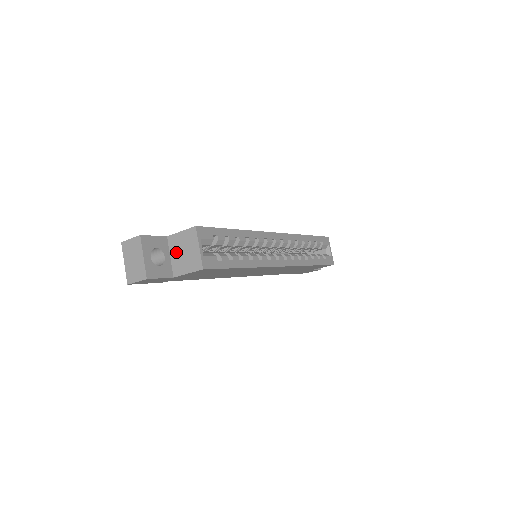
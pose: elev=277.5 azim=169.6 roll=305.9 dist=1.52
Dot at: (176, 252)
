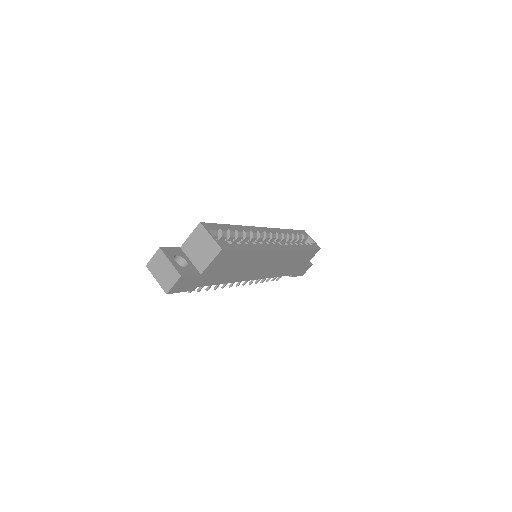
Dot at: (193, 253)
